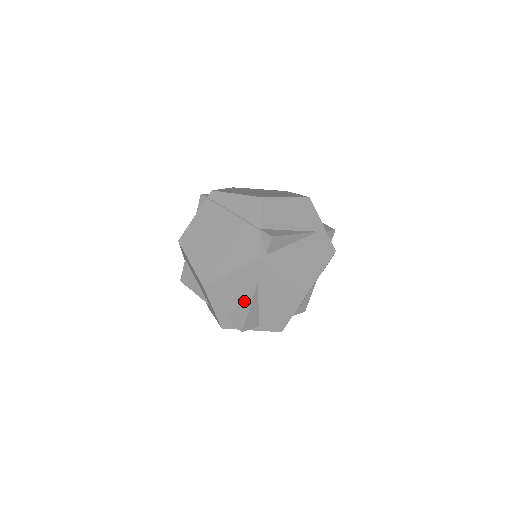
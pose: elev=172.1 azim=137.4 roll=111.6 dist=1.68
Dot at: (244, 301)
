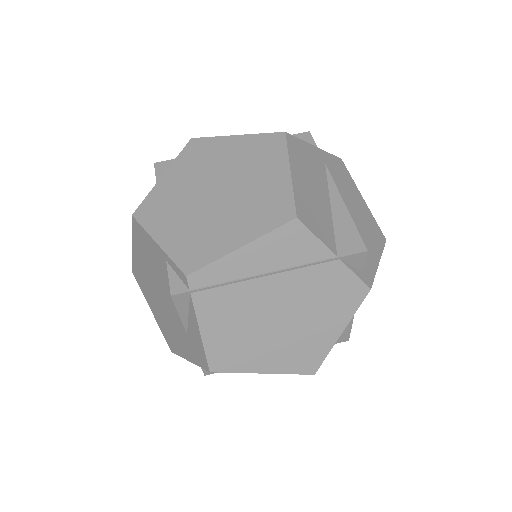
Dot at: occluded
